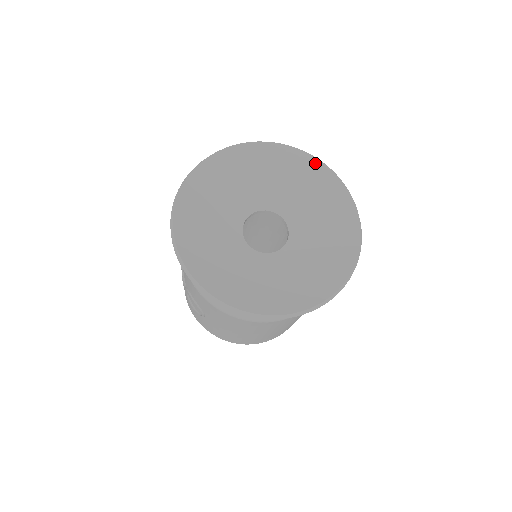
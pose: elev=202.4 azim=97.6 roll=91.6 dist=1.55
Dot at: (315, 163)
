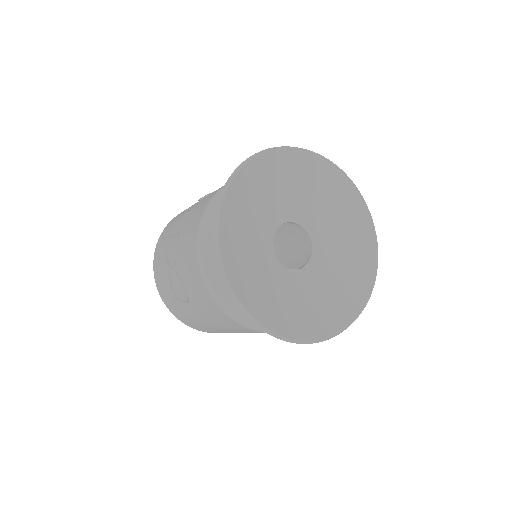
Dot at: (353, 190)
